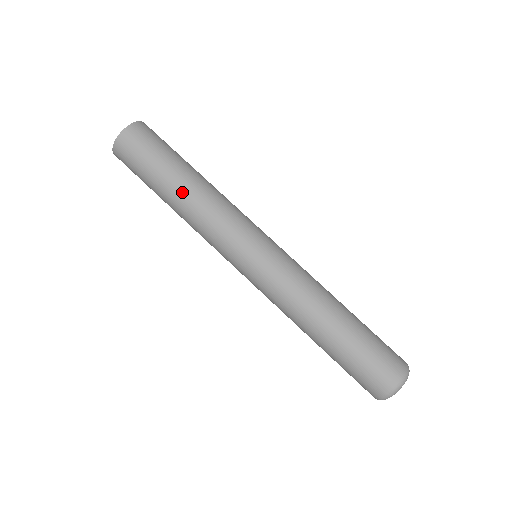
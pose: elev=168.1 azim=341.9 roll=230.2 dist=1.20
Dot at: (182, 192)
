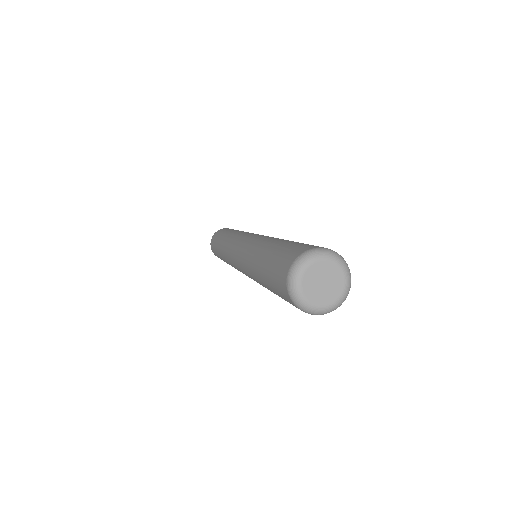
Dot at: (221, 245)
